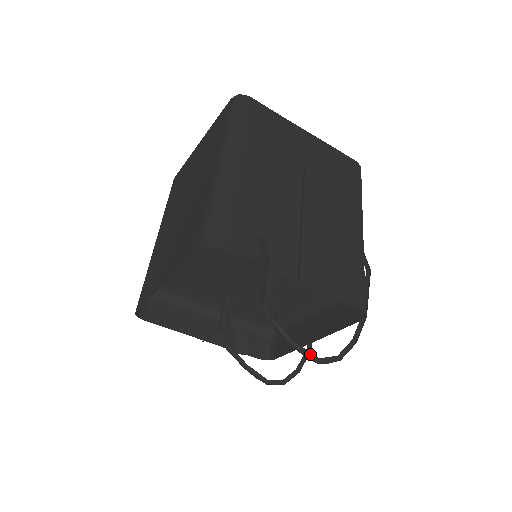
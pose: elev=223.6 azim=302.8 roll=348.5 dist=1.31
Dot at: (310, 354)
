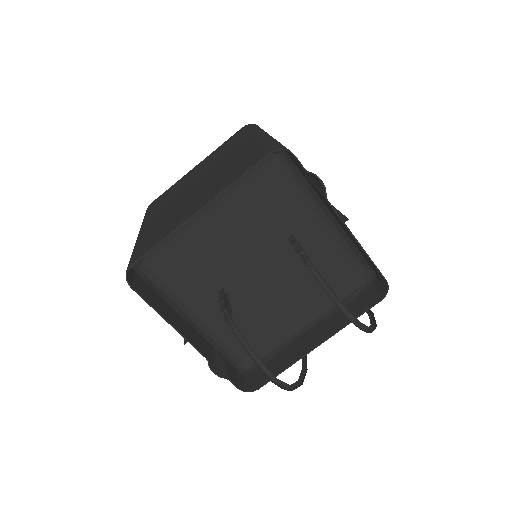
Dot at: (347, 314)
